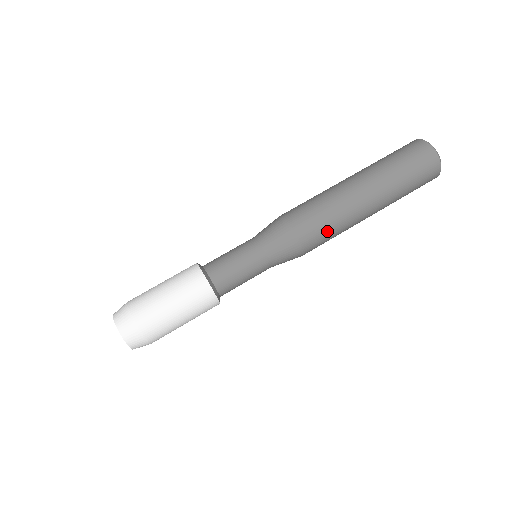
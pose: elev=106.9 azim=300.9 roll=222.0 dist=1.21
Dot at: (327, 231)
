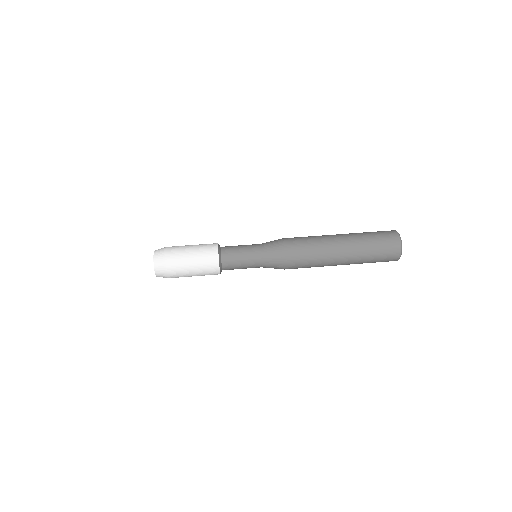
Dot at: (306, 253)
